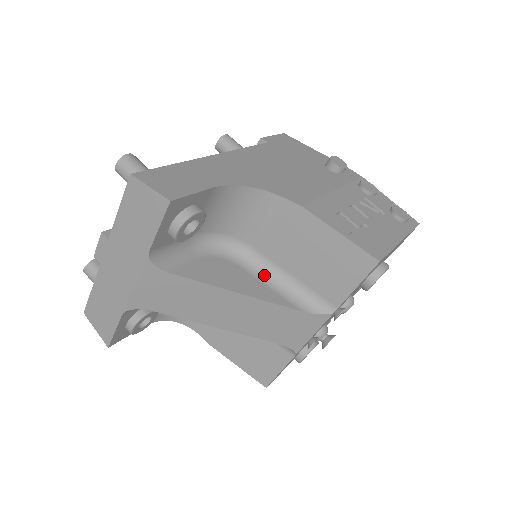
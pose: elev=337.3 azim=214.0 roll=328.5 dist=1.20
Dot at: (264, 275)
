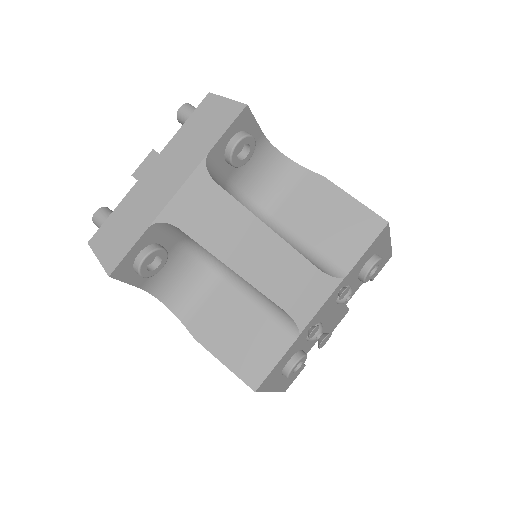
Dot at: occluded
